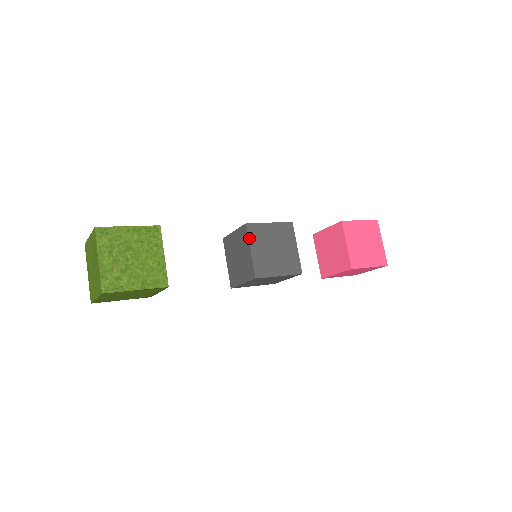
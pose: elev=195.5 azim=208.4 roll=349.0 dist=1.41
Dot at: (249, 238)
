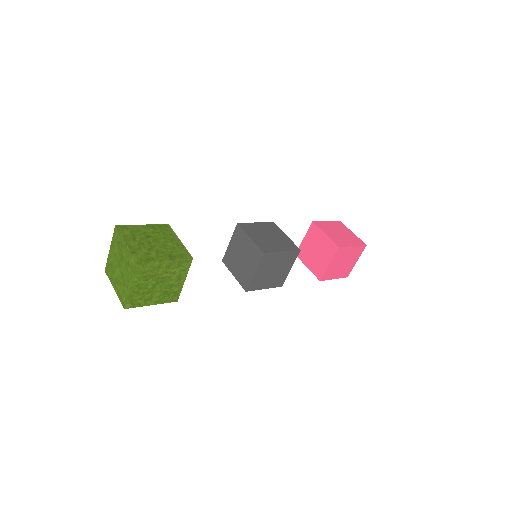
Dot at: (244, 231)
